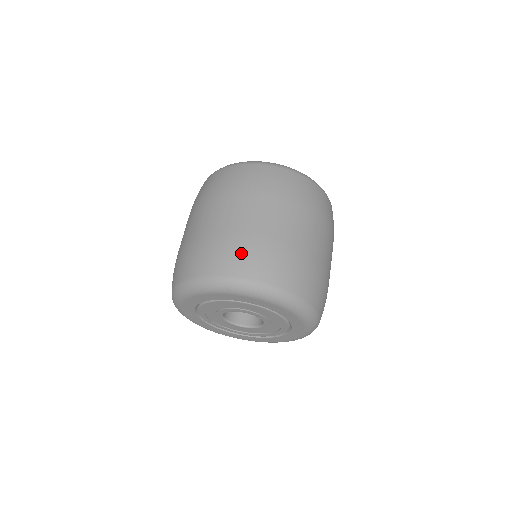
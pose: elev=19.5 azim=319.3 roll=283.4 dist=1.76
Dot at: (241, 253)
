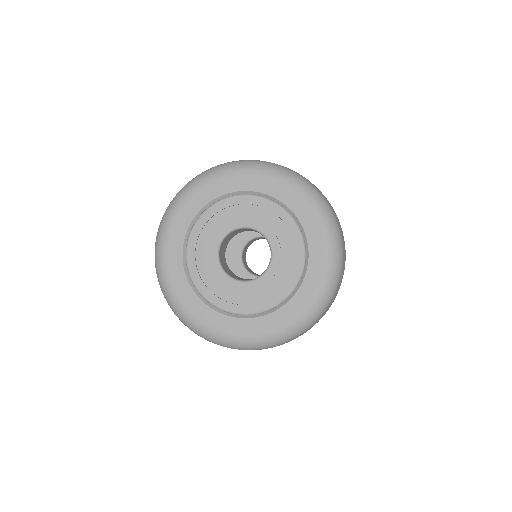
Dot at: occluded
